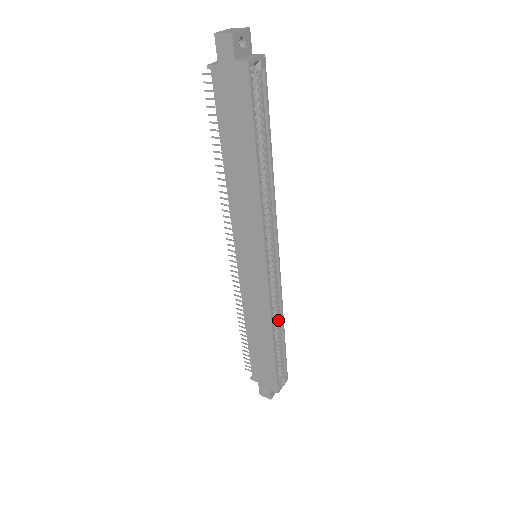
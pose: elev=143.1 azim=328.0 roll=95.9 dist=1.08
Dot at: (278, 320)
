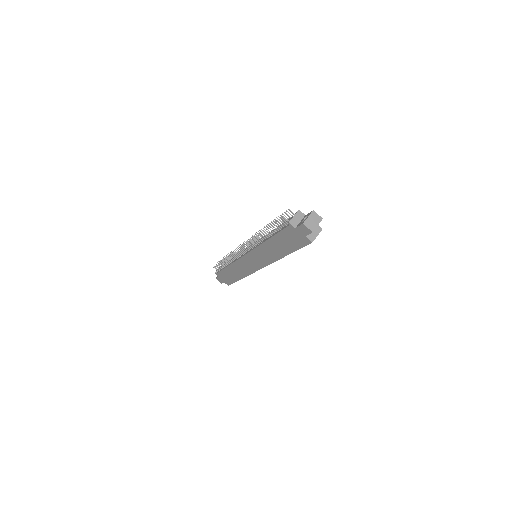
Dot at: occluded
